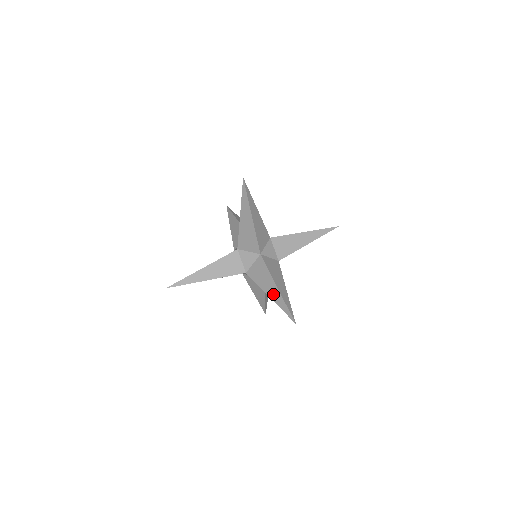
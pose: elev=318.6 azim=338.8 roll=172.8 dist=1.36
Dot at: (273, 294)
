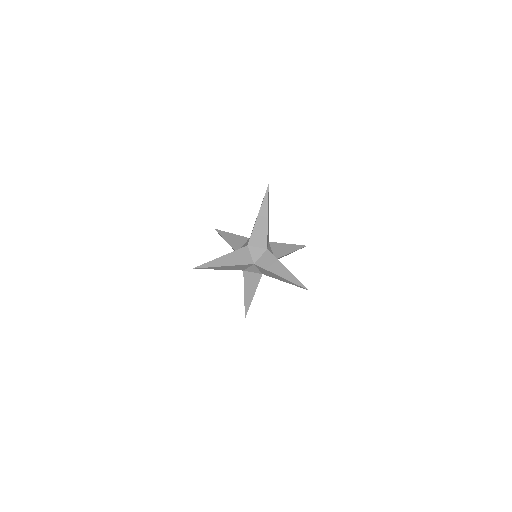
Dot at: (284, 274)
